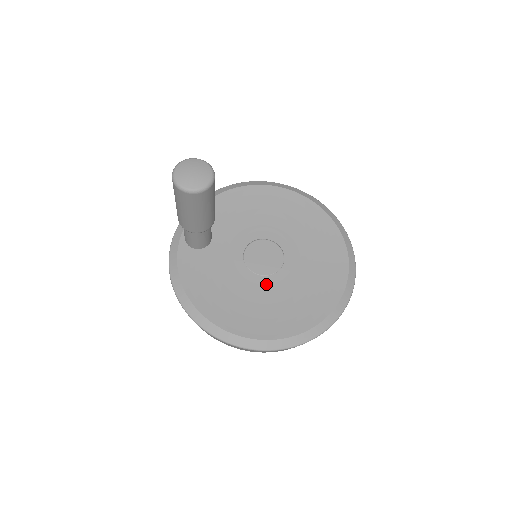
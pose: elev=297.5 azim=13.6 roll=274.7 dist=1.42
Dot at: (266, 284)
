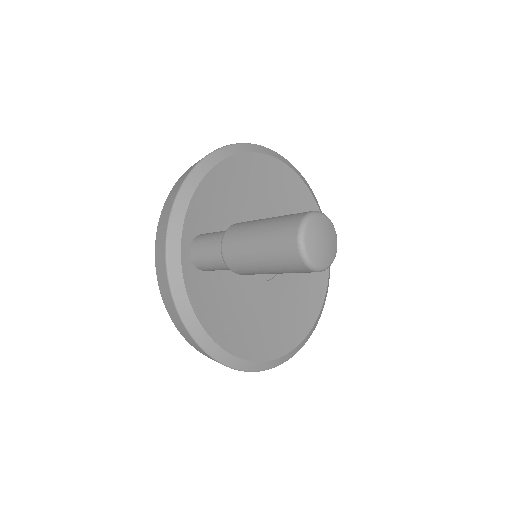
Dot at: (272, 290)
